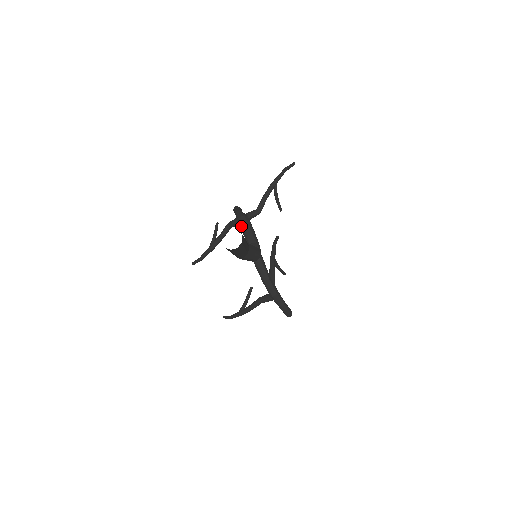
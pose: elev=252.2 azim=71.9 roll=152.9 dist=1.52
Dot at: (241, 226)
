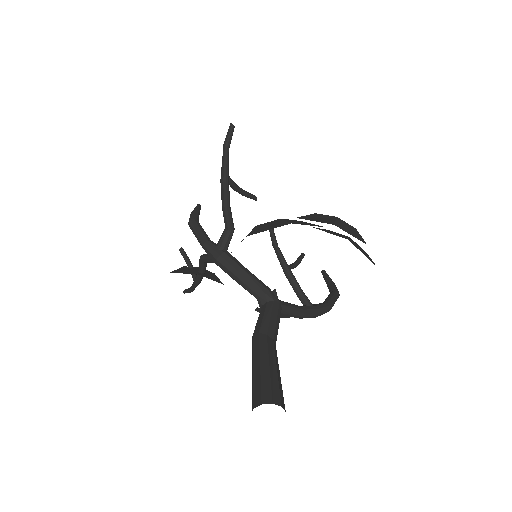
Dot at: occluded
